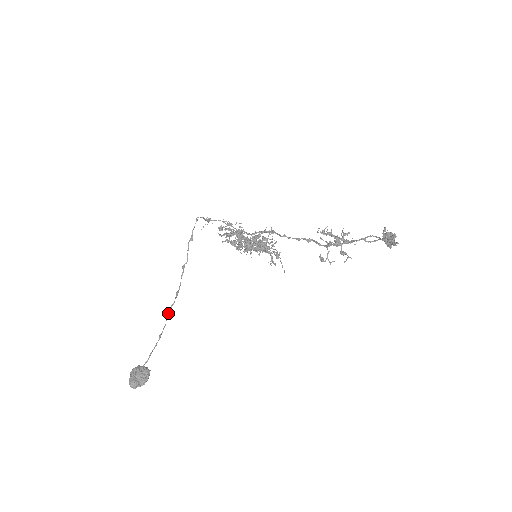
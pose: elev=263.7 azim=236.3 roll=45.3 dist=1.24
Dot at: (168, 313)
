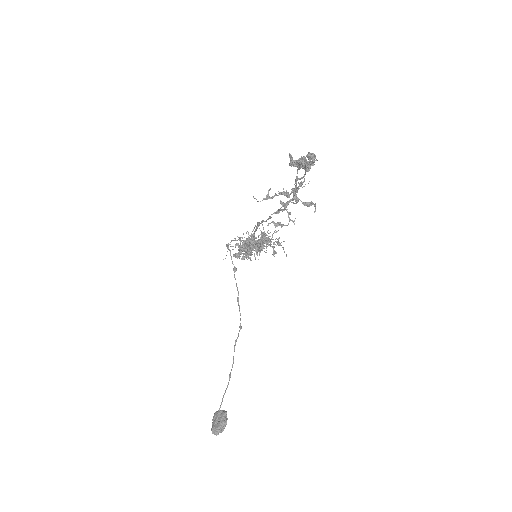
Dot at: (234, 349)
